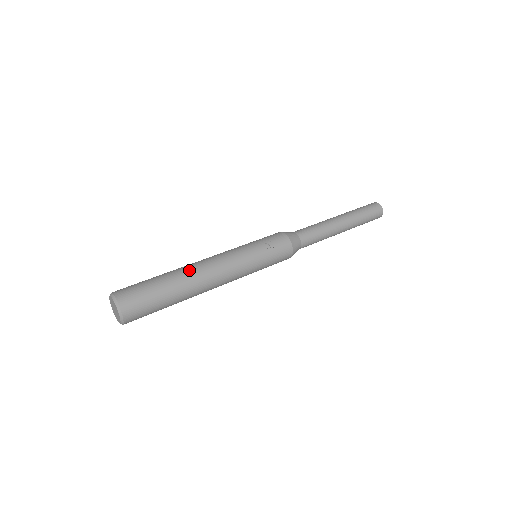
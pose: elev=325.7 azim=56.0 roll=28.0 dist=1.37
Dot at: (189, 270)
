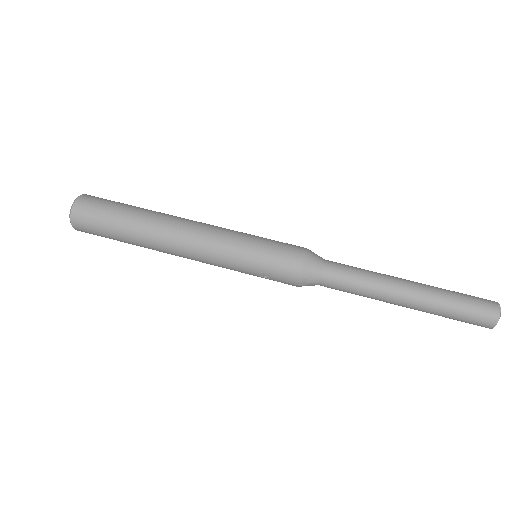
Dot at: (154, 243)
